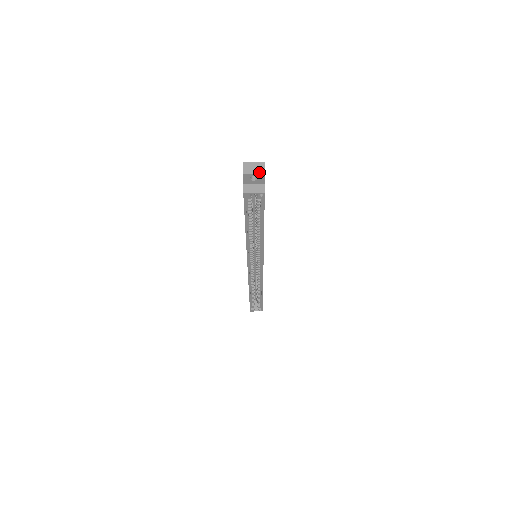
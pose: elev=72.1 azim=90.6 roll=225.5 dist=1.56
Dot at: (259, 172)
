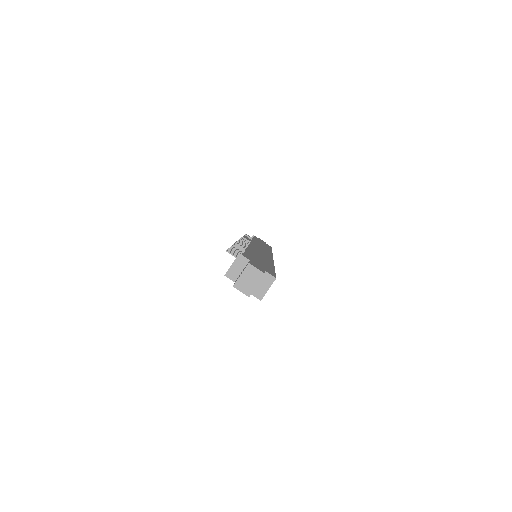
Dot at: (259, 279)
